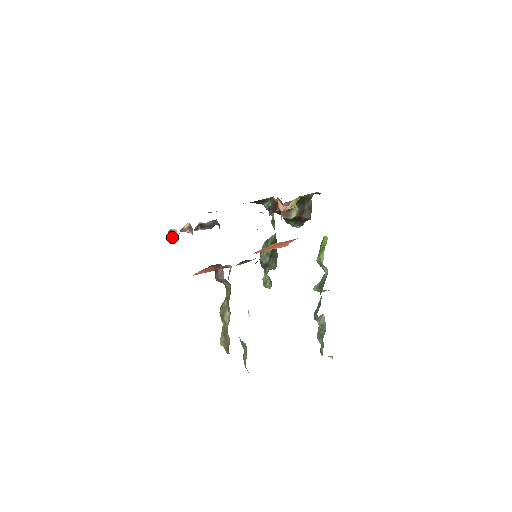
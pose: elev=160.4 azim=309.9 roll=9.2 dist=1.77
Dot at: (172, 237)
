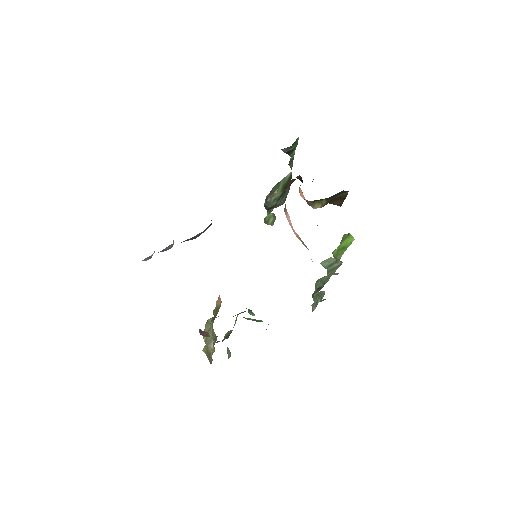
Dot at: occluded
